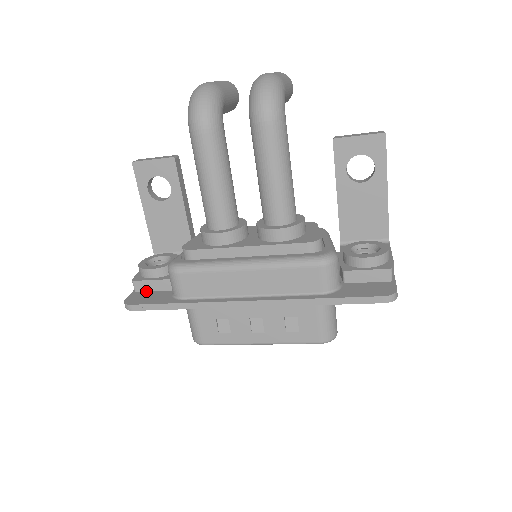
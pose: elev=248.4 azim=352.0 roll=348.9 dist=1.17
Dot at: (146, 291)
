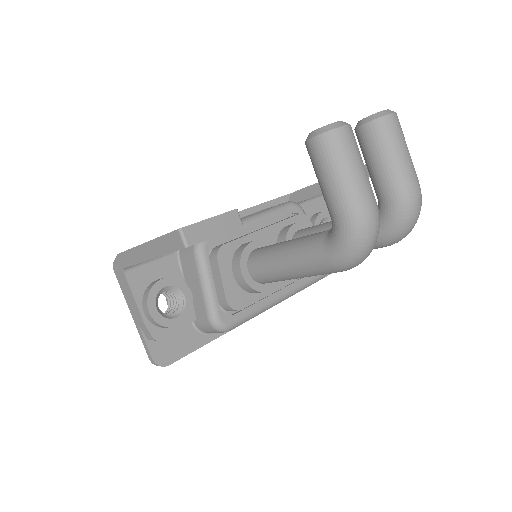
Dot at: occluded
